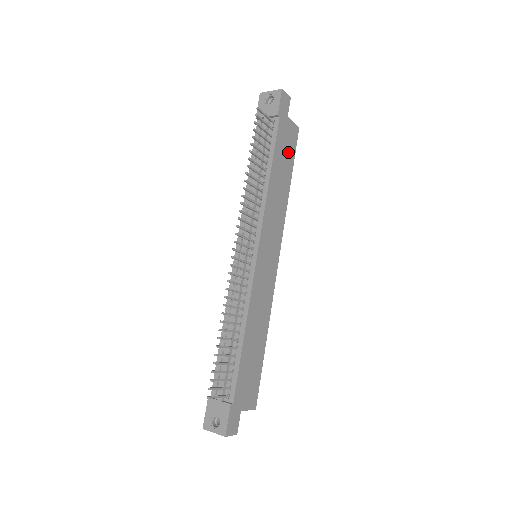
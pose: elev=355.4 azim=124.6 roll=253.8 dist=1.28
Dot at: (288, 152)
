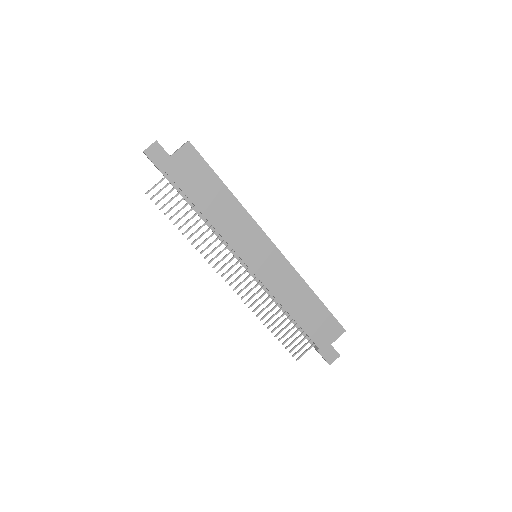
Dot at: (200, 175)
